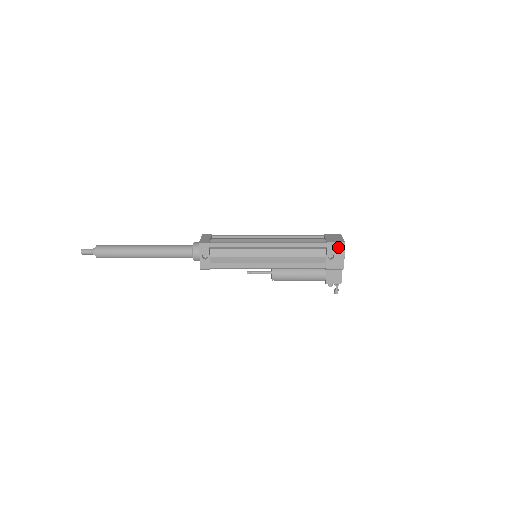
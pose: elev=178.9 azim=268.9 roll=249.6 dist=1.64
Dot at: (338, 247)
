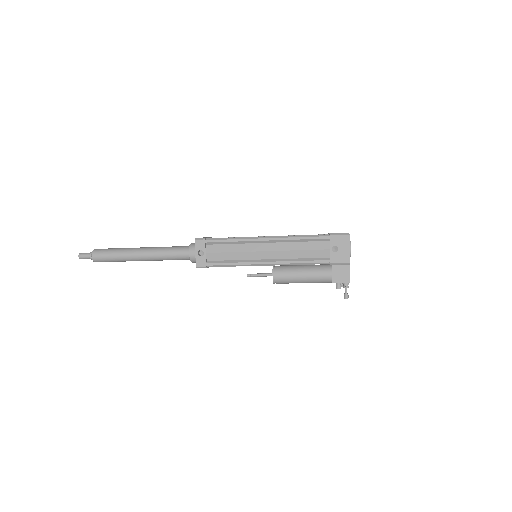
Dot at: (342, 238)
